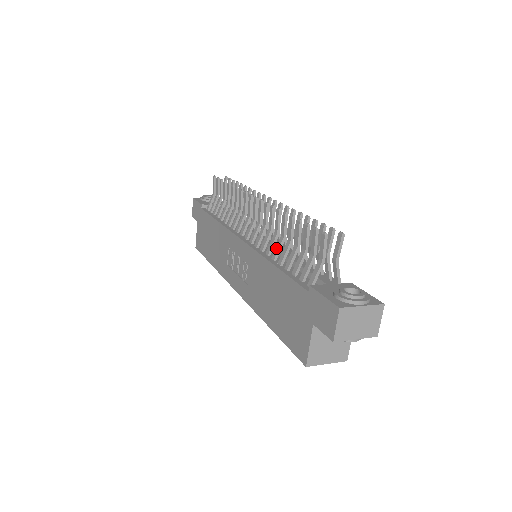
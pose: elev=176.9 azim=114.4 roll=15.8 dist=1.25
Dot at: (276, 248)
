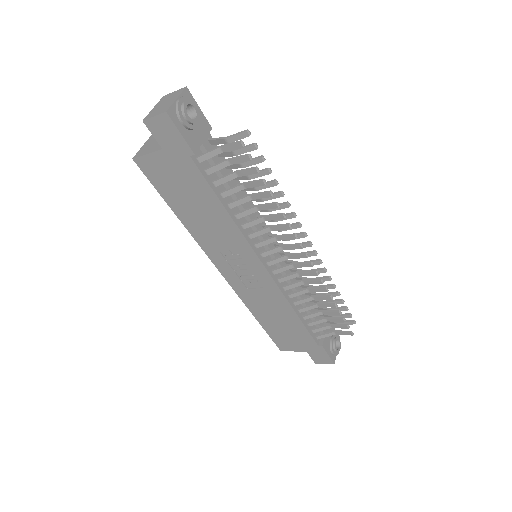
Dot at: (302, 301)
